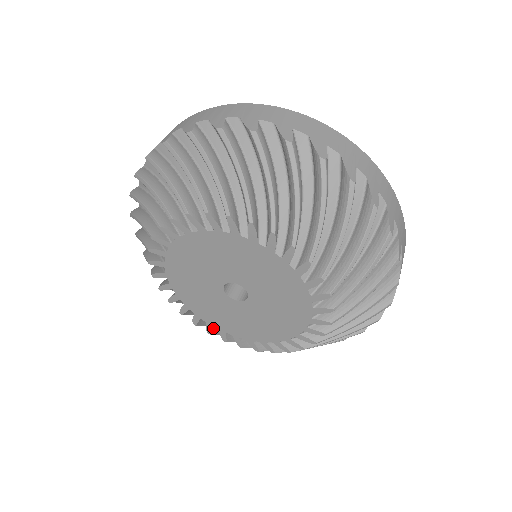
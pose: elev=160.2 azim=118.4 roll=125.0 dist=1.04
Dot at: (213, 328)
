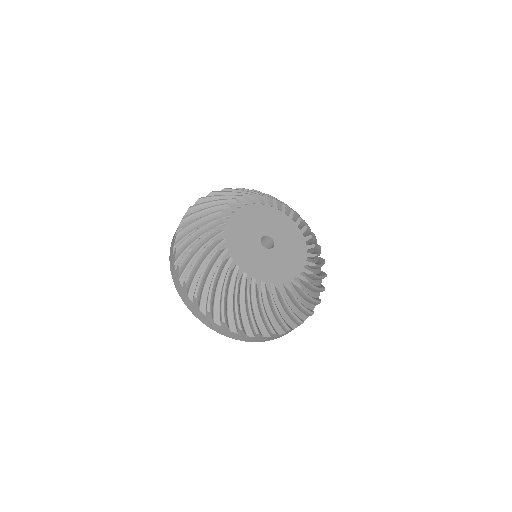
Dot at: (280, 288)
